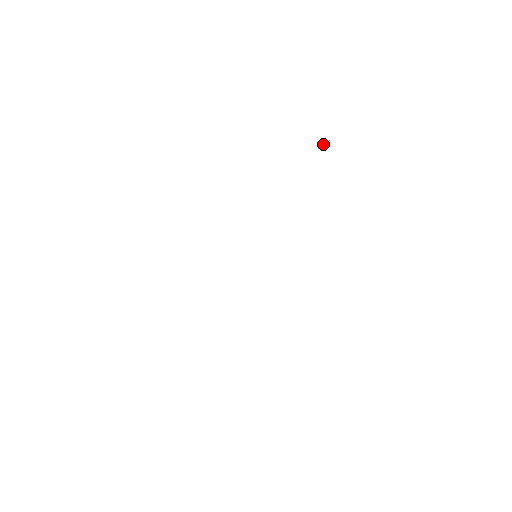
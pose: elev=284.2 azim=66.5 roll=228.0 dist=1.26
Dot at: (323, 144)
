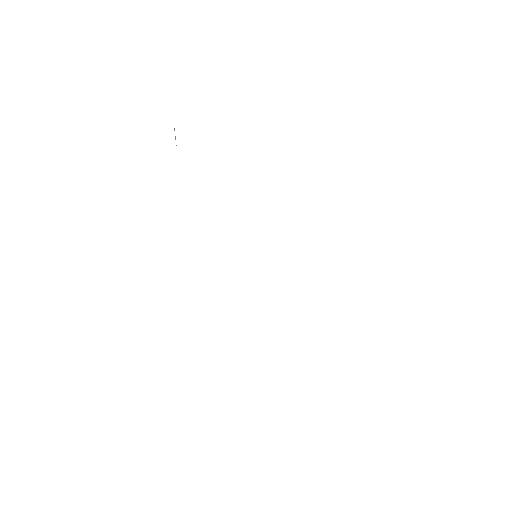
Dot at: (175, 137)
